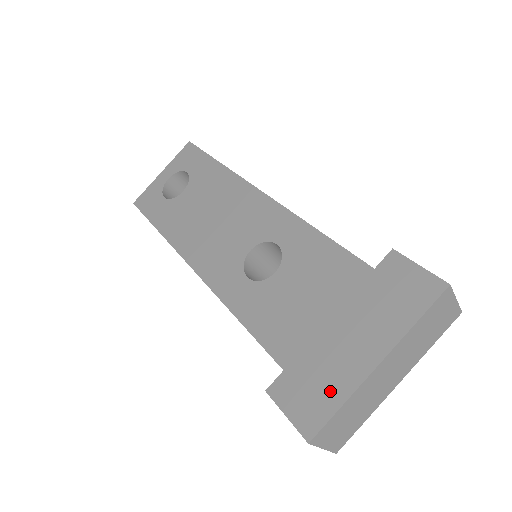
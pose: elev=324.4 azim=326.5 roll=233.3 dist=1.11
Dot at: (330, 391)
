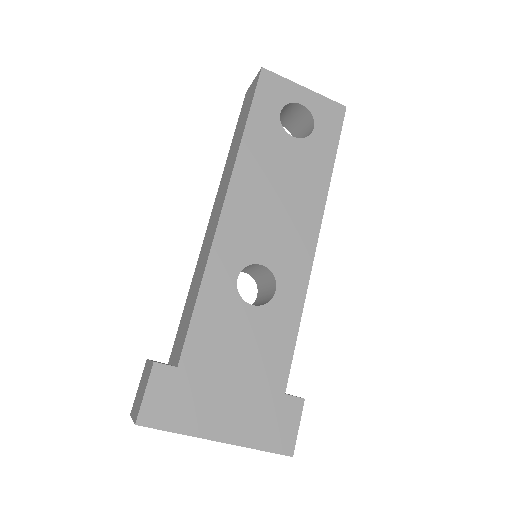
Dot at: (181, 417)
